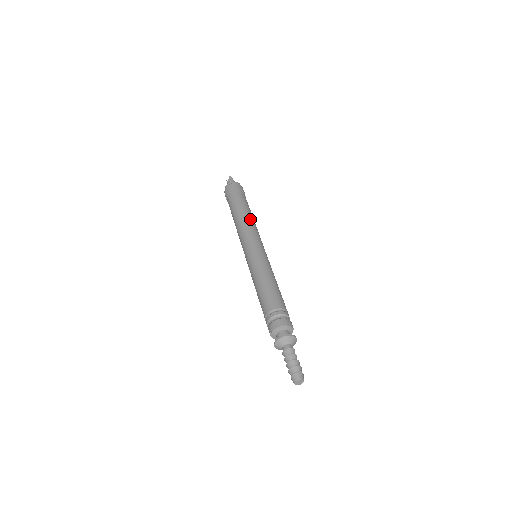
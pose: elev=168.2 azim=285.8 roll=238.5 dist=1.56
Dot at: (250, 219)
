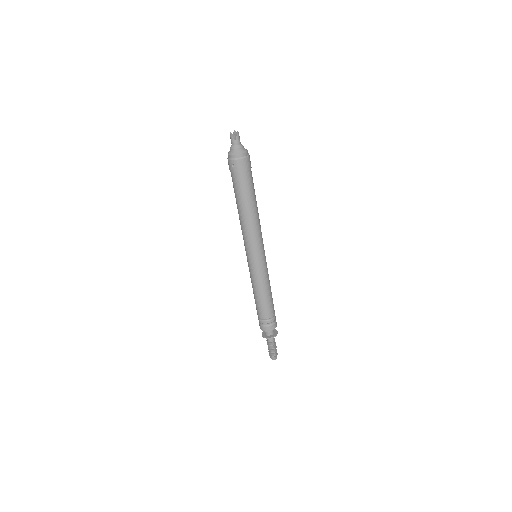
Dot at: occluded
